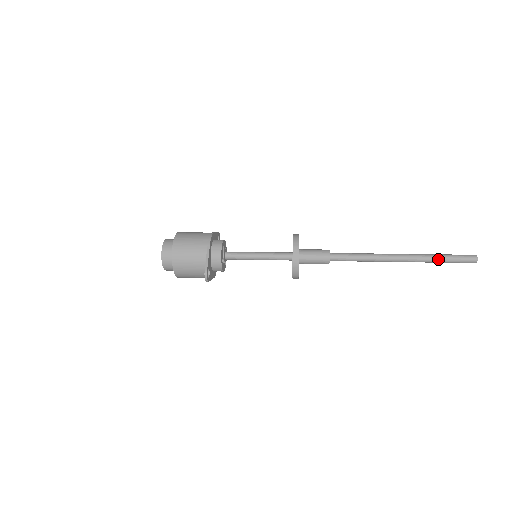
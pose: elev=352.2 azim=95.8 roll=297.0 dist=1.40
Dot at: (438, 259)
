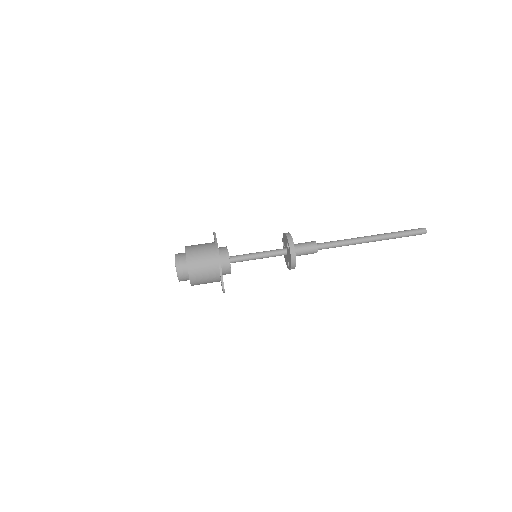
Dot at: (399, 237)
